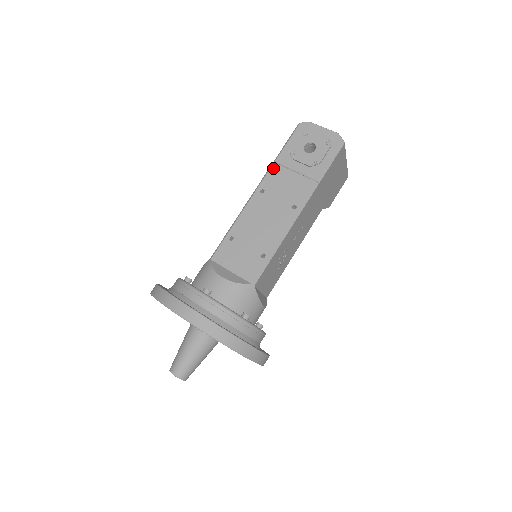
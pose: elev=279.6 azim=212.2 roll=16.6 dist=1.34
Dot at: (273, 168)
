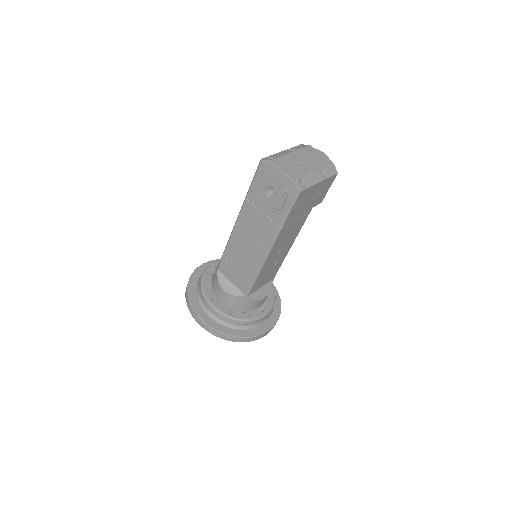
Dot at: (246, 204)
